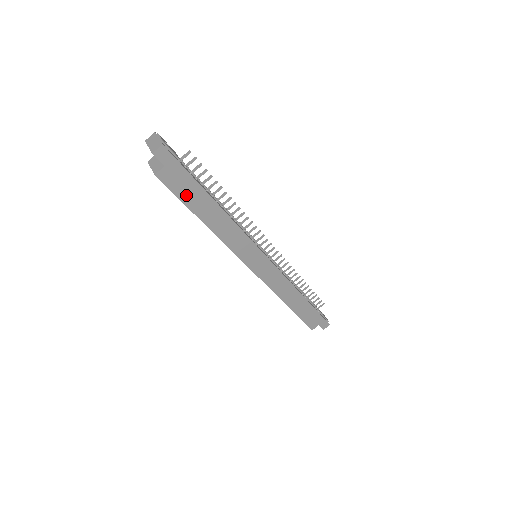
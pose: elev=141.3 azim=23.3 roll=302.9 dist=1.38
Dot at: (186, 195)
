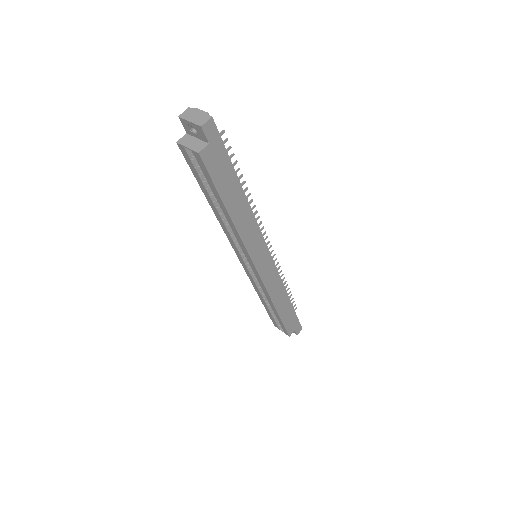
Dot at: (220, 180)
